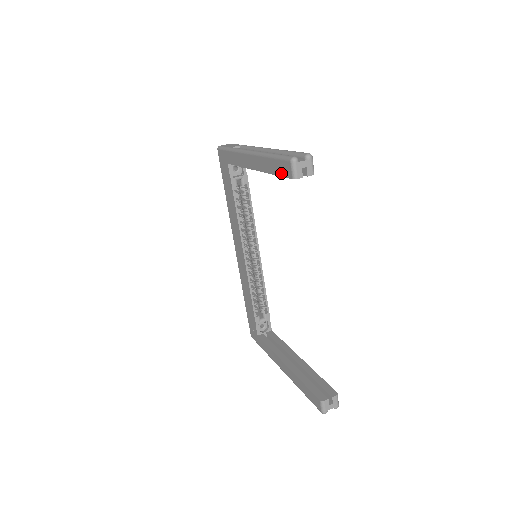
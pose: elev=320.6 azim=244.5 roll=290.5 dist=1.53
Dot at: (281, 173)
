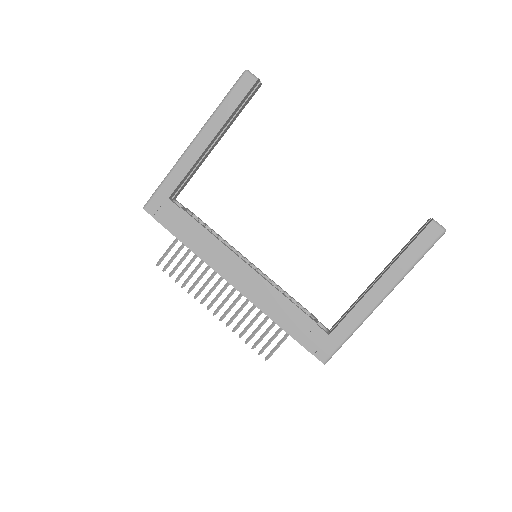
Dot at: (243, 94)
